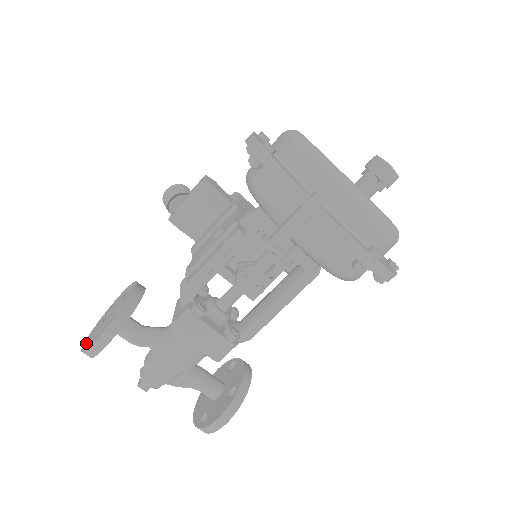
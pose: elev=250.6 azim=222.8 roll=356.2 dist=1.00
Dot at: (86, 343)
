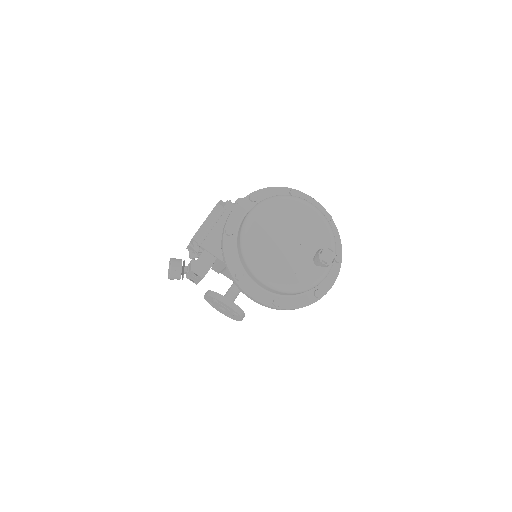
Dot at: (225, 315)
